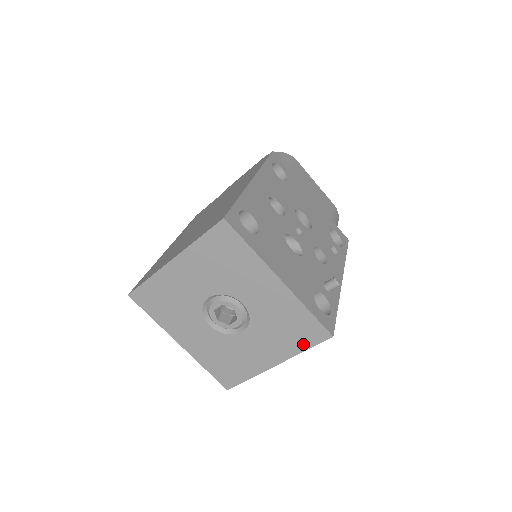
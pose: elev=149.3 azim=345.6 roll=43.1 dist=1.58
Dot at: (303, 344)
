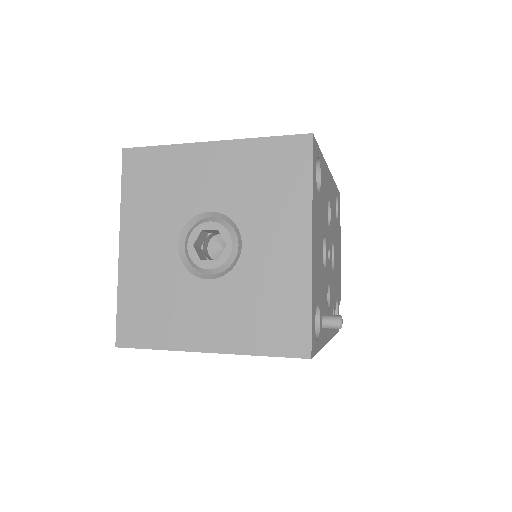
Dot at: (266, 345)
